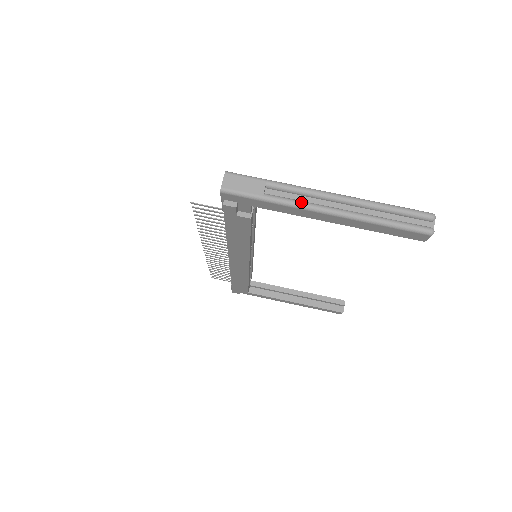
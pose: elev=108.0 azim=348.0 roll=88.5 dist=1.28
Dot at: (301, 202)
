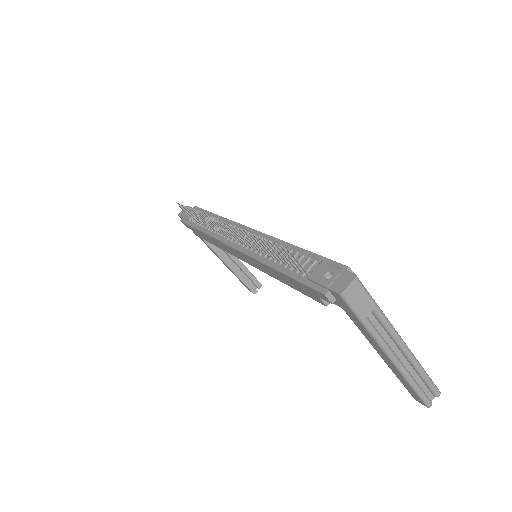
Dot at: (383, 341)
